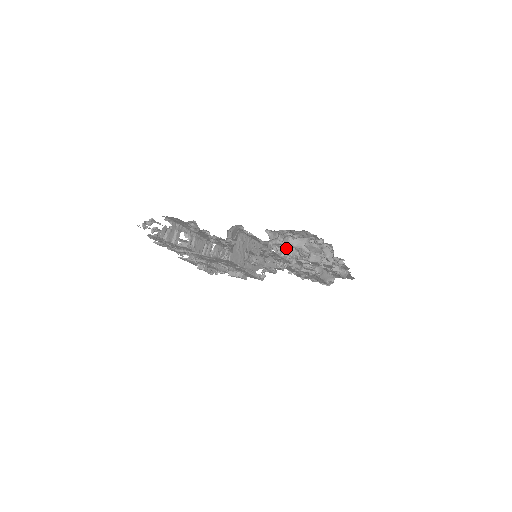
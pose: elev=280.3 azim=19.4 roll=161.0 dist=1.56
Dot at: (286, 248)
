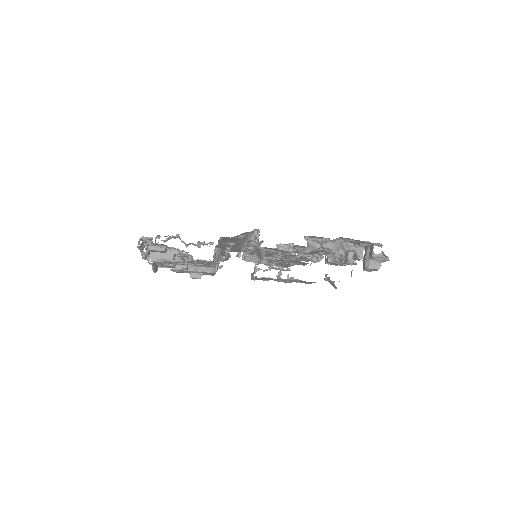
Dot at: occluded
